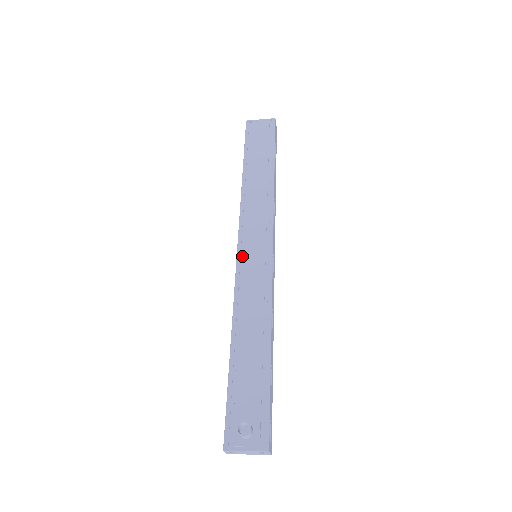
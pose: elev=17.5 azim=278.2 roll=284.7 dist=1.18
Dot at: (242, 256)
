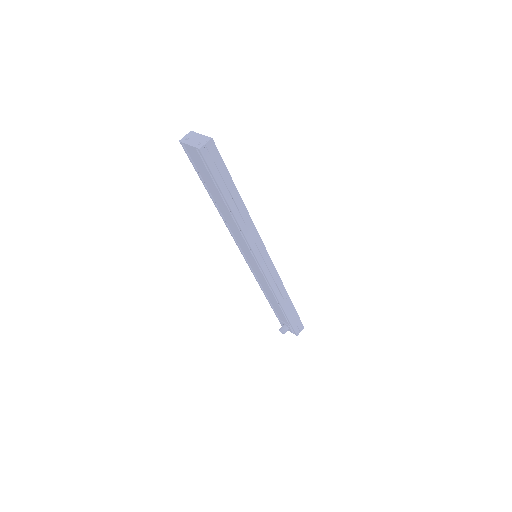
Dot at: (247, 258)
